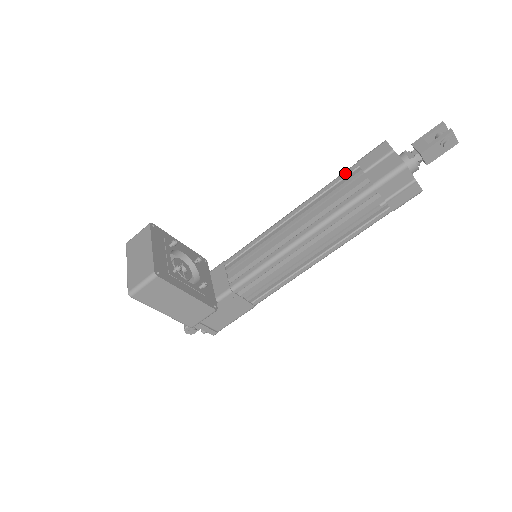
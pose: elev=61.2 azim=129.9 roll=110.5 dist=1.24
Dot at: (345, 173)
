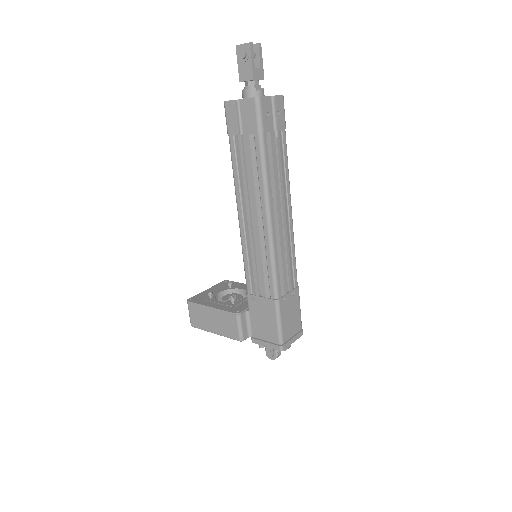
Dot at: occluded
